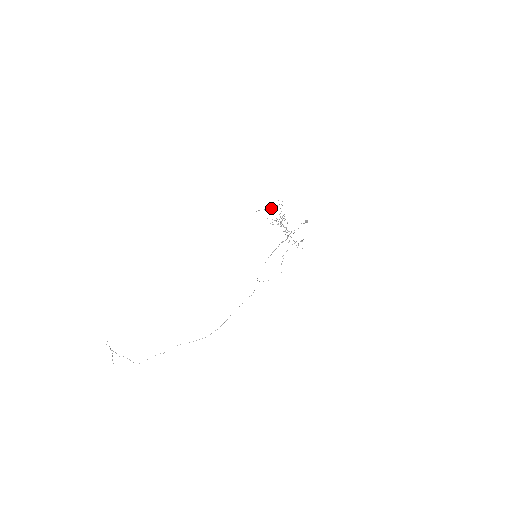
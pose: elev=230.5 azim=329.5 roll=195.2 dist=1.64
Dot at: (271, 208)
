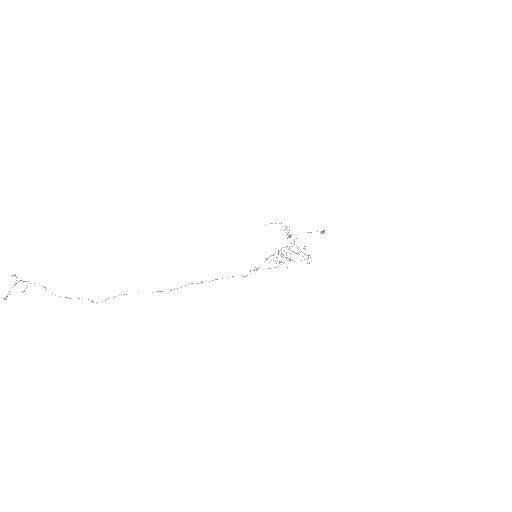
Dot at: occluded
